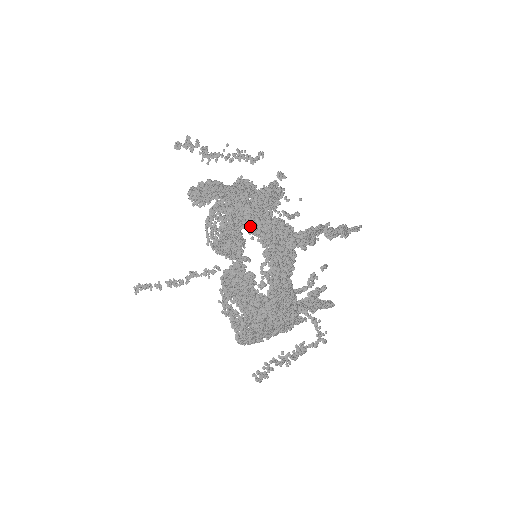
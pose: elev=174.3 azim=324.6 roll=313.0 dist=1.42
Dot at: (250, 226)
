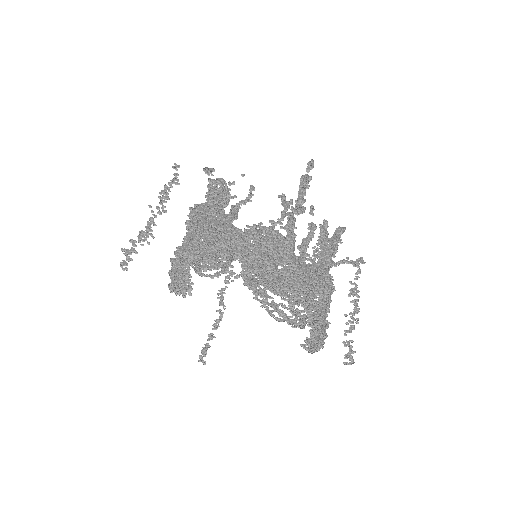
Dot at: occluded
